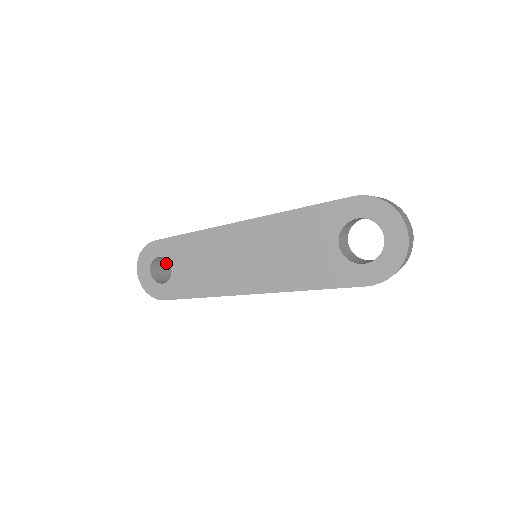
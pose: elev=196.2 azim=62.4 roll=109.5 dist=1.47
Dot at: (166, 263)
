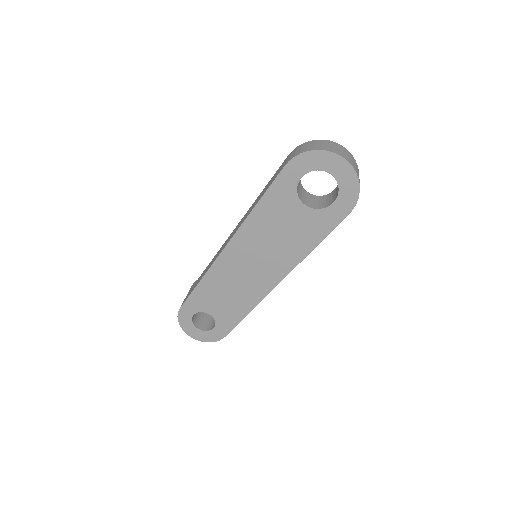
Dot at: occluded
